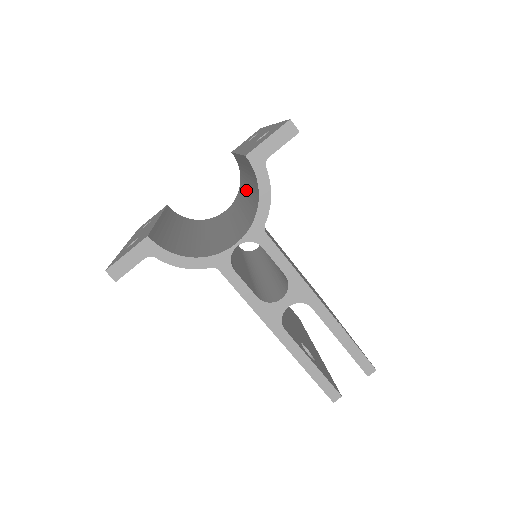
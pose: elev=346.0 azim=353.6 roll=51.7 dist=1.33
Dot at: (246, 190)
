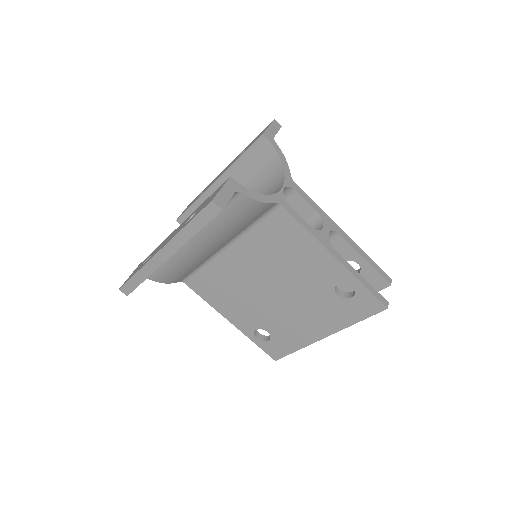
Dot at: occluded
